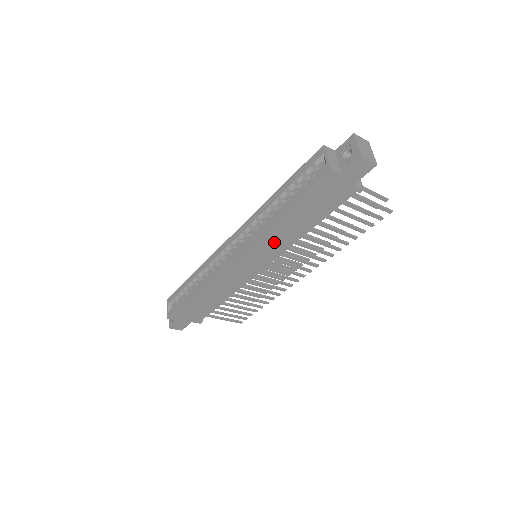
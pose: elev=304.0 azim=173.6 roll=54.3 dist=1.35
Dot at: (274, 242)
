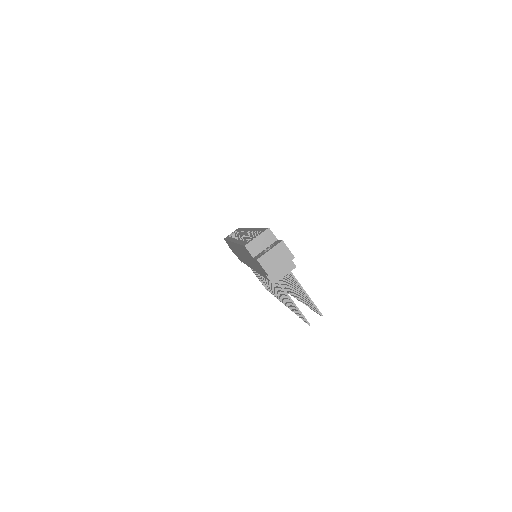
Dot at: (246, 258)
